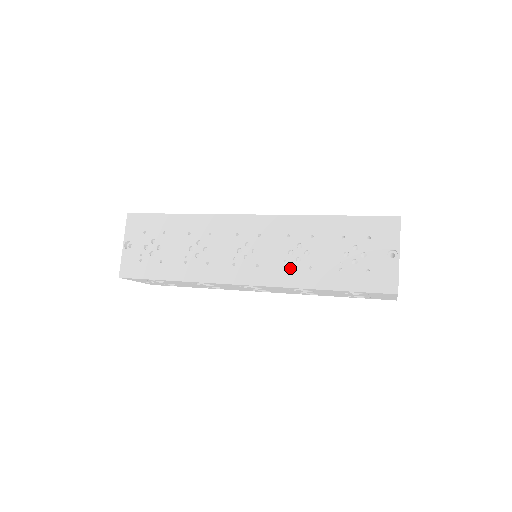
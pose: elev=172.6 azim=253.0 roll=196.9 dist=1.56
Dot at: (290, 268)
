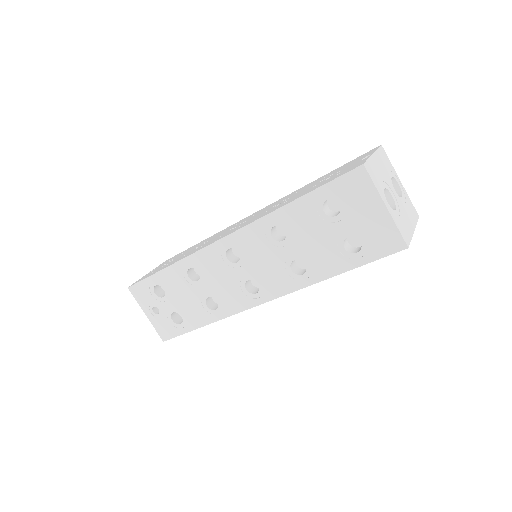
Dot at: (267, 211)
